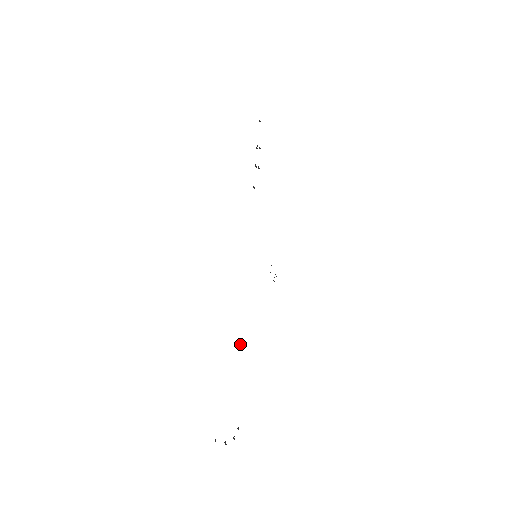
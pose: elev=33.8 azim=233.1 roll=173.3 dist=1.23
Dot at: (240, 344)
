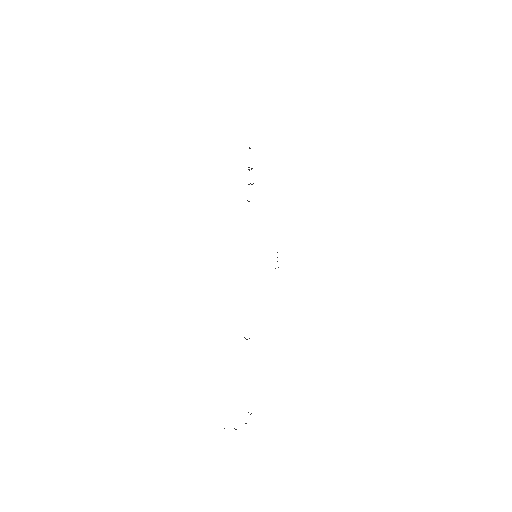
Dot at: occluded
